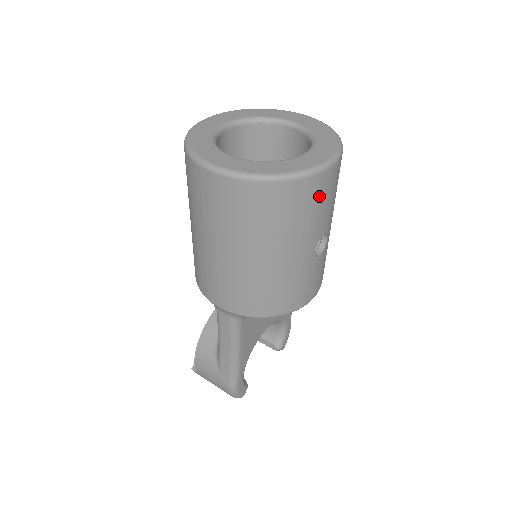
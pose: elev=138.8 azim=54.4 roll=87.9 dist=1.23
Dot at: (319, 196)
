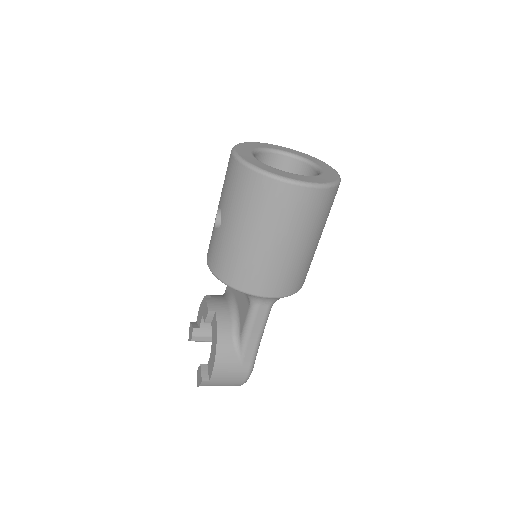
Dot at: occluded
